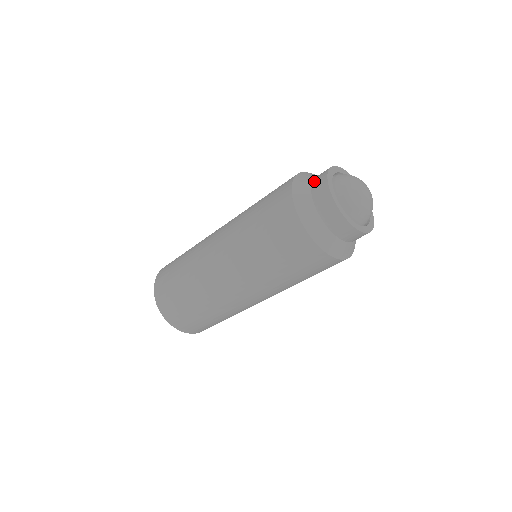
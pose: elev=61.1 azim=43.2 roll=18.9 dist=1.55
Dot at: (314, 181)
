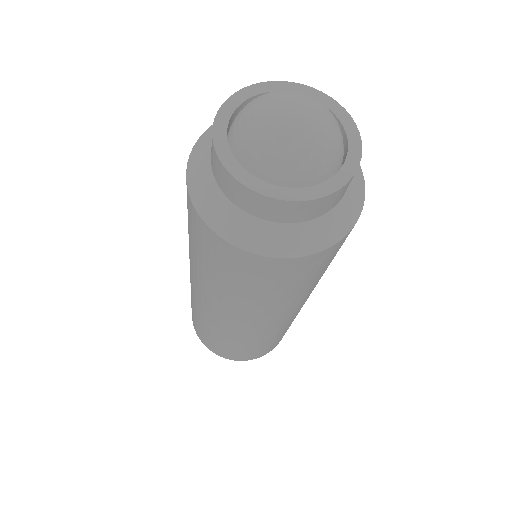
Dot at: (210, 155)
